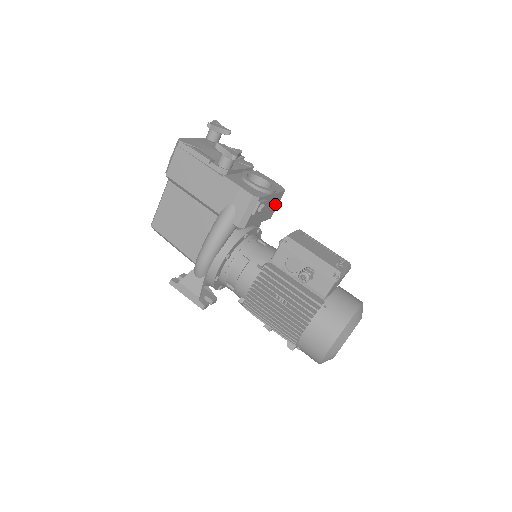
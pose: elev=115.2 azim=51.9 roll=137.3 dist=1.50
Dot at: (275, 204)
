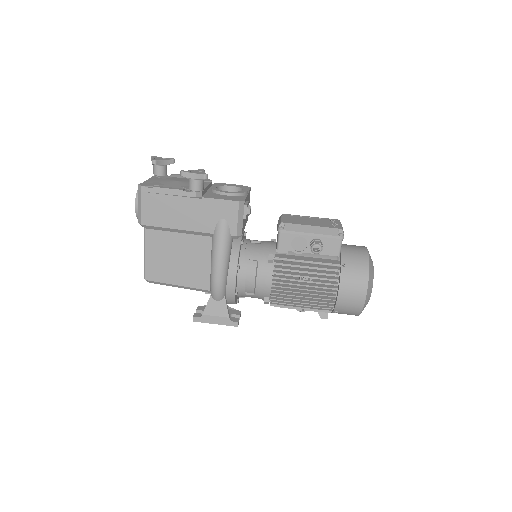
Dot at: occluded
